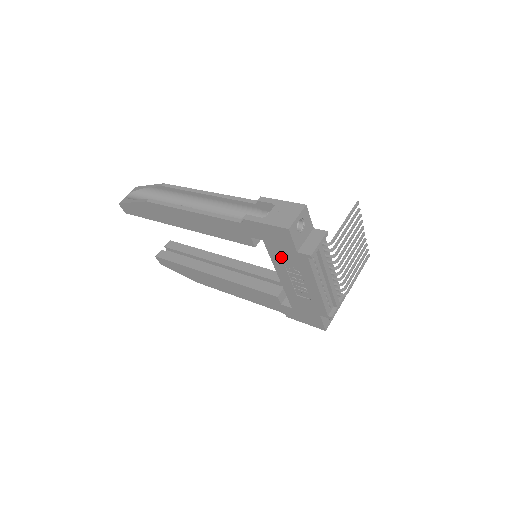
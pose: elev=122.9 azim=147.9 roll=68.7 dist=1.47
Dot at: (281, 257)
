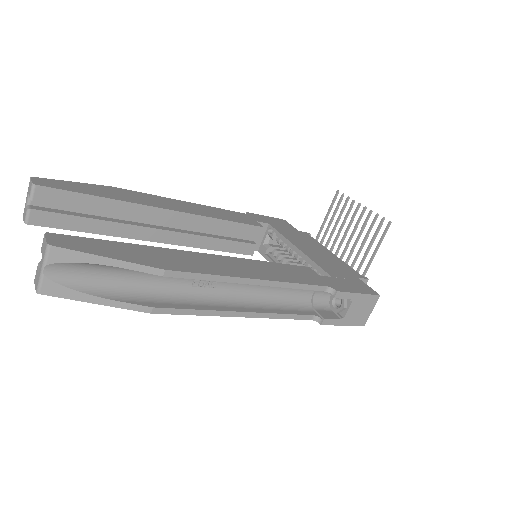
Dot at: occluded
